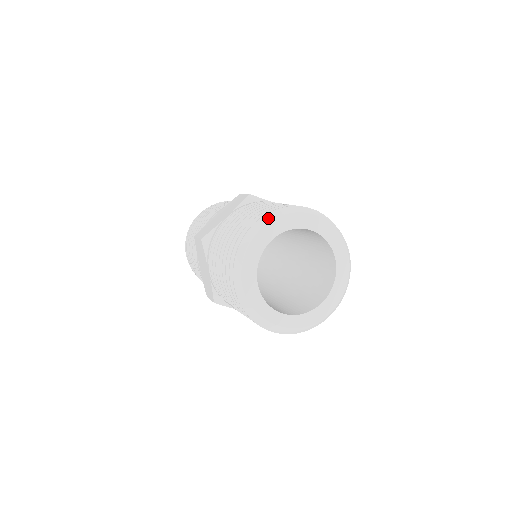
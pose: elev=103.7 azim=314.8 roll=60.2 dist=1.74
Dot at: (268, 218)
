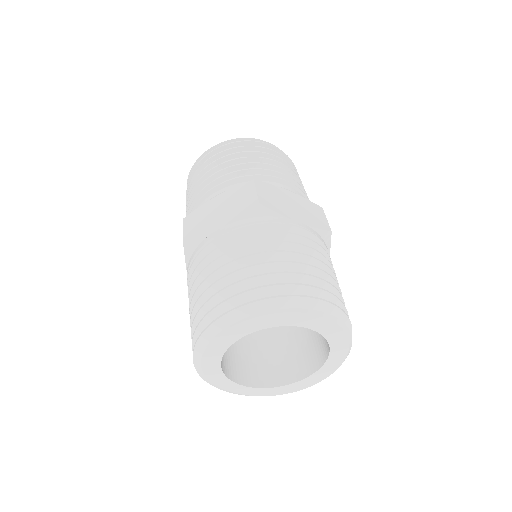
Dot at: (251, 309)
